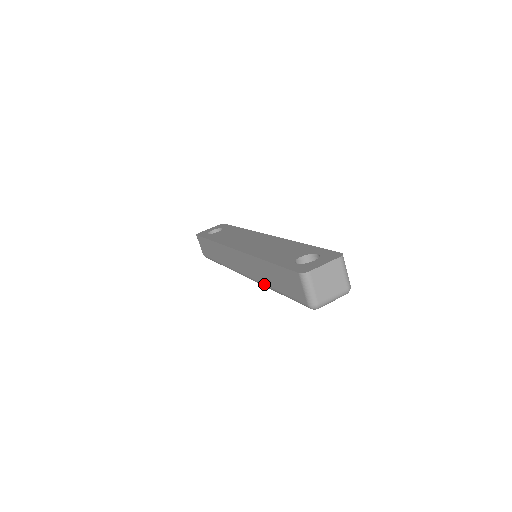
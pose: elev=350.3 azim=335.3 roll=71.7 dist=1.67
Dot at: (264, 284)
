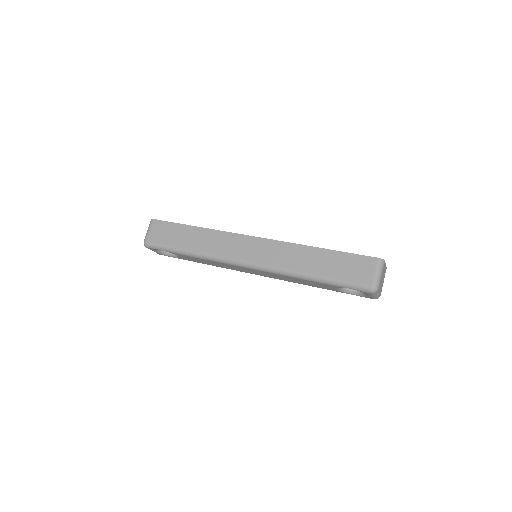
Dot at: (294, 270)
